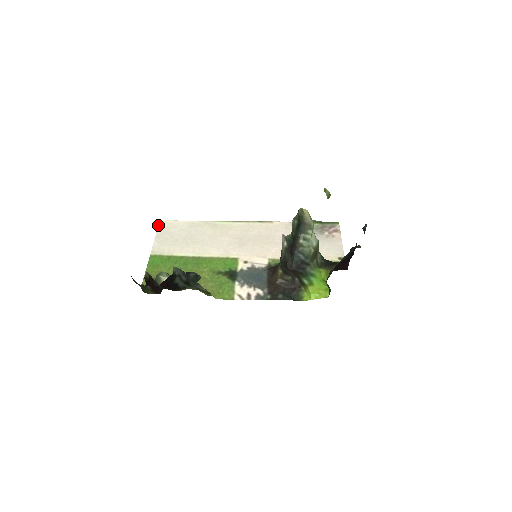
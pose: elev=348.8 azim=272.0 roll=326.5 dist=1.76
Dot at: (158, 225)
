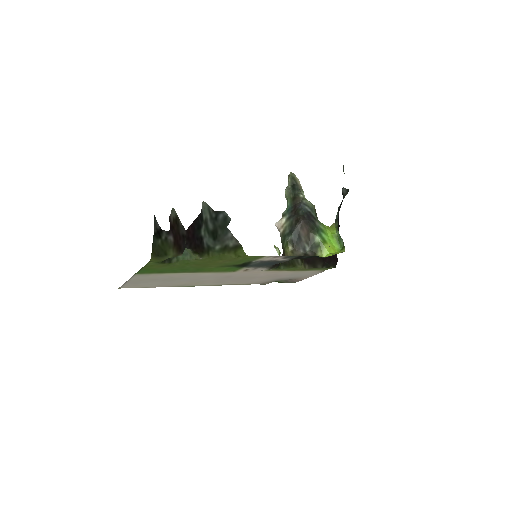
Dot at: occluded
